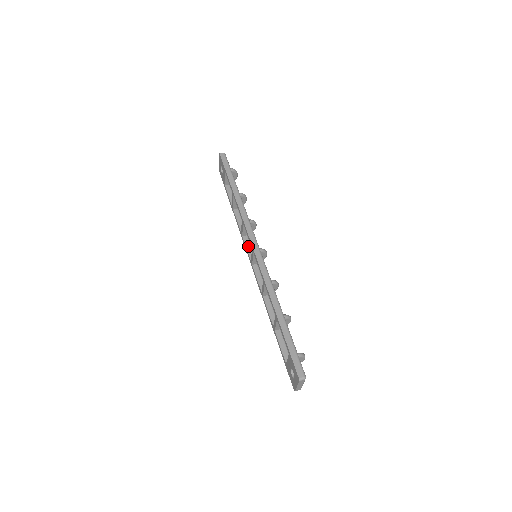
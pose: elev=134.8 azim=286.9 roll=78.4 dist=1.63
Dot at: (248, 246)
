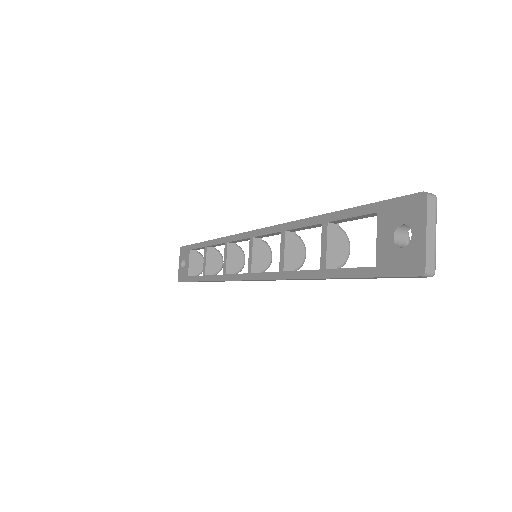
Dot at: occluded
